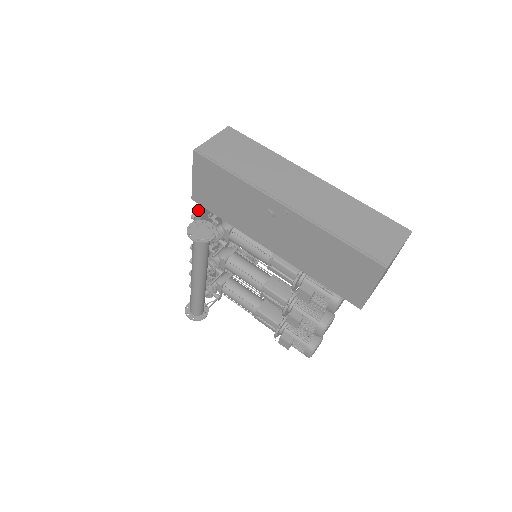
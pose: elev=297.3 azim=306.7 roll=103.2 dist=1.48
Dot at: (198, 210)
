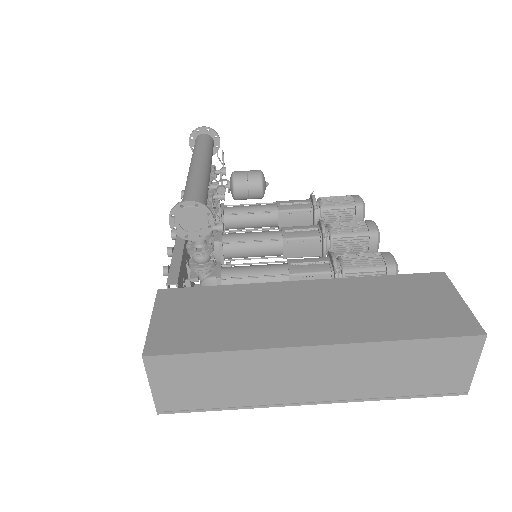
Dot at: occluded
